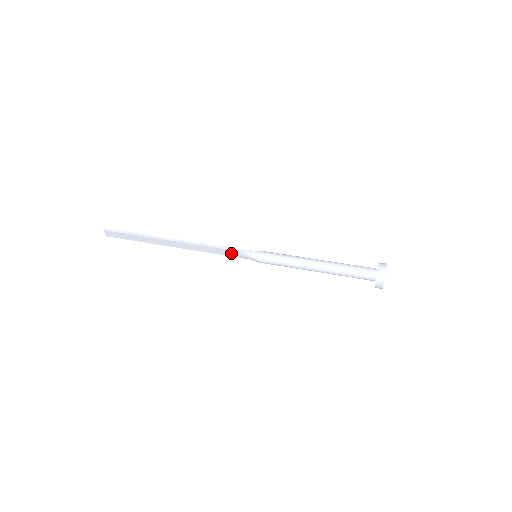
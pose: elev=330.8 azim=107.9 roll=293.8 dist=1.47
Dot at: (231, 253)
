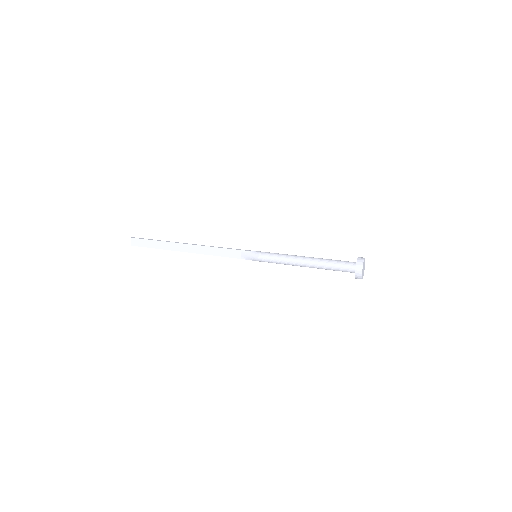
Dot at: (235, 254)
